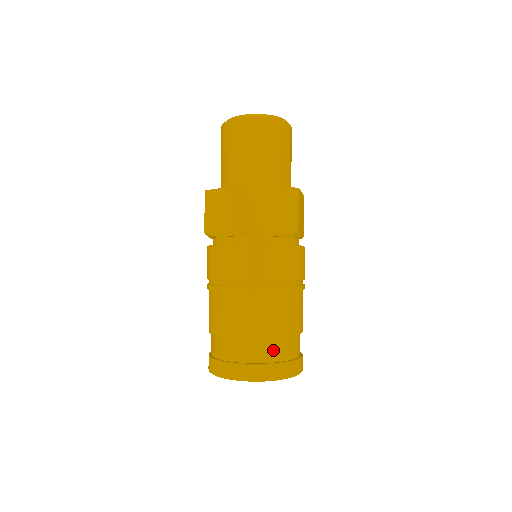
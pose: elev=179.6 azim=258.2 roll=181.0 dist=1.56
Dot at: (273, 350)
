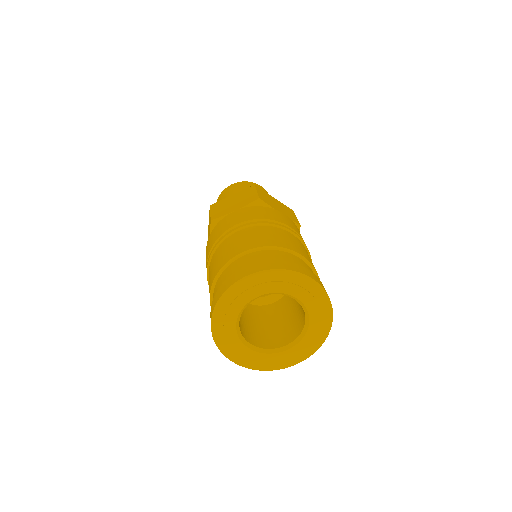
Dot at: (304, 265)
